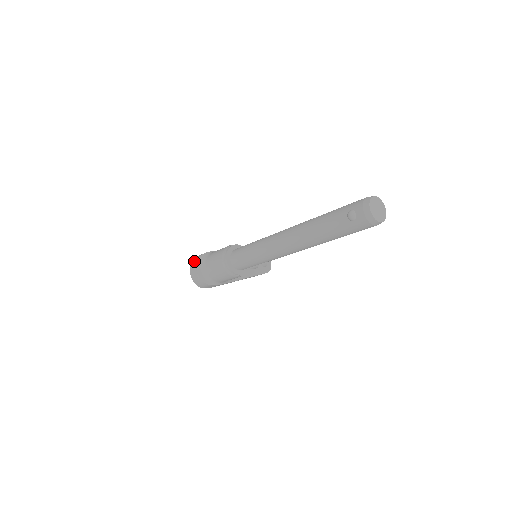
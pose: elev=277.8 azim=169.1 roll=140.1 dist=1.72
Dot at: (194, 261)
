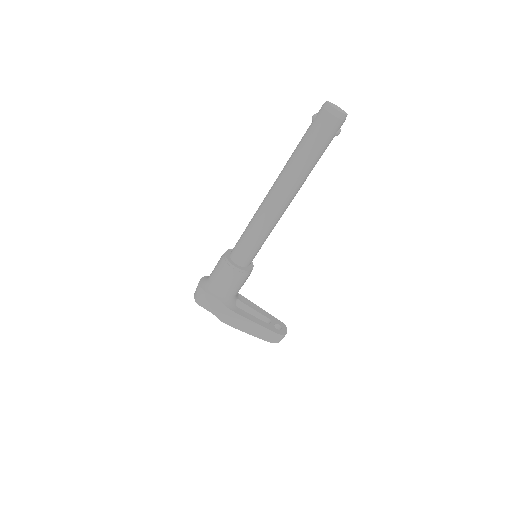
Dot at: occluded
